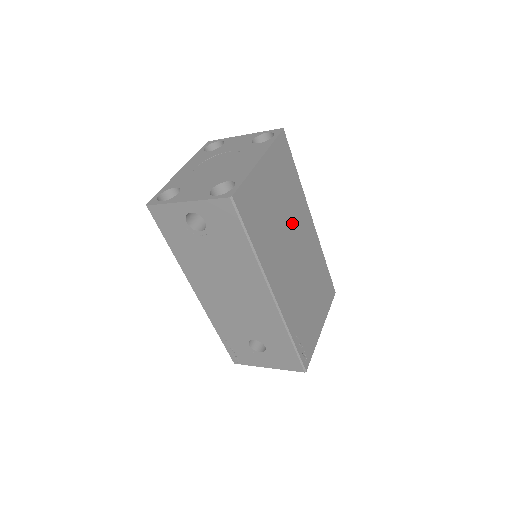
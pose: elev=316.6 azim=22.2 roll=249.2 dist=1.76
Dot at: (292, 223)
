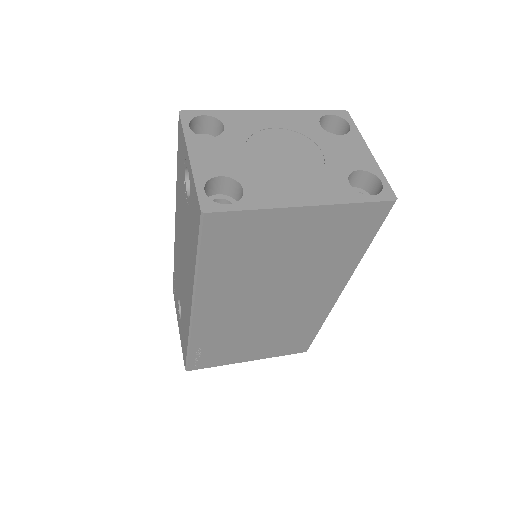
Dot at: (298, 280)
